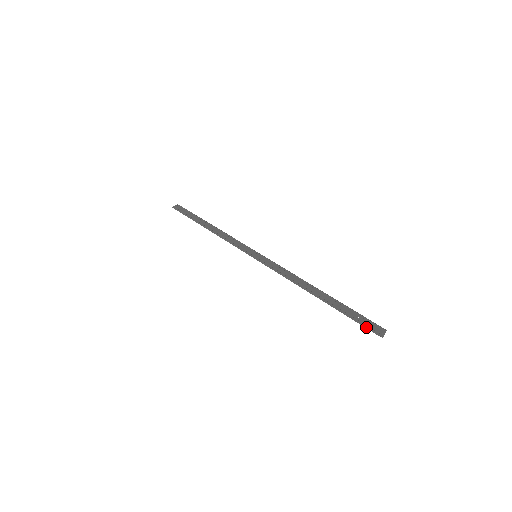
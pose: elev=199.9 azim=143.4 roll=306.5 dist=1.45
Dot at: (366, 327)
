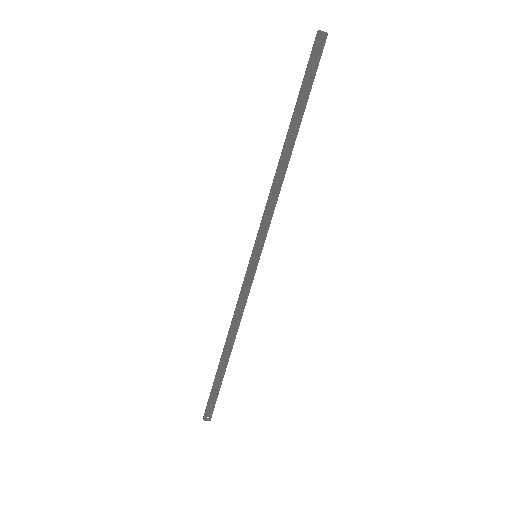
Dot at: (311, 52)
